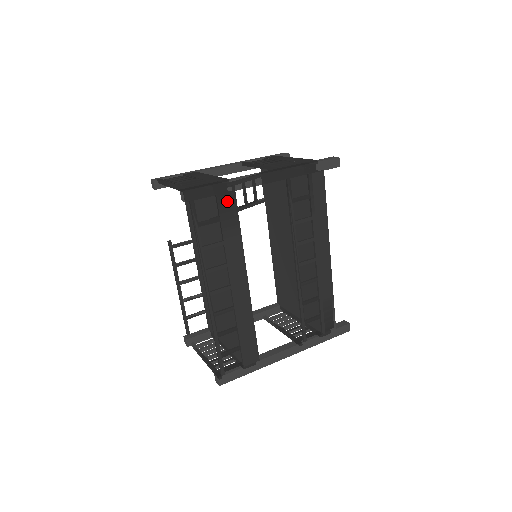
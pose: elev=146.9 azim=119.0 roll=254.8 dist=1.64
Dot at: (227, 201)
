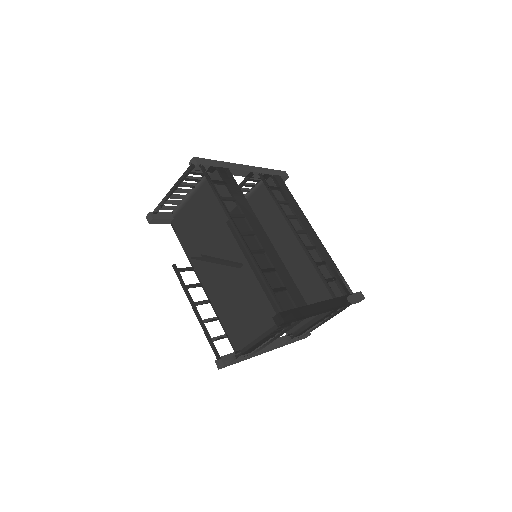
Dot at: (226, 173)
